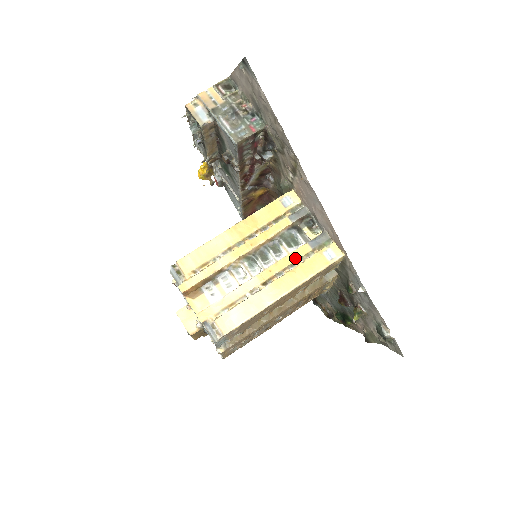
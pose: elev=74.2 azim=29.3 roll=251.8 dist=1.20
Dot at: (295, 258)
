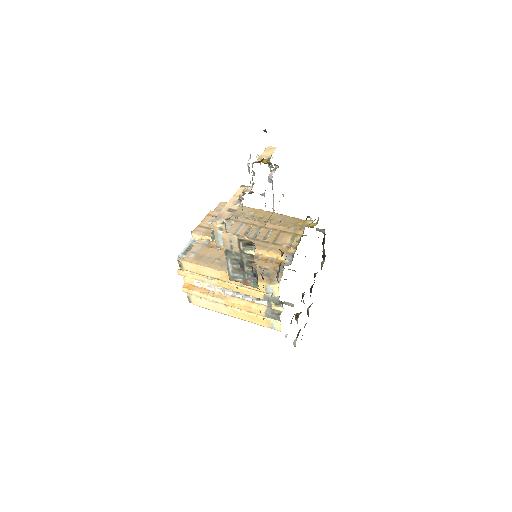
Dot at: (252, 312)
